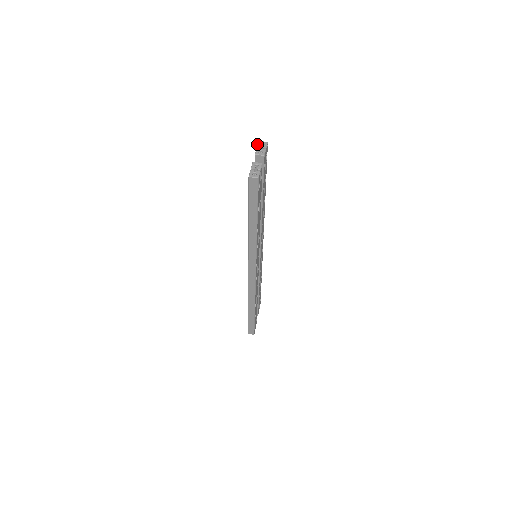
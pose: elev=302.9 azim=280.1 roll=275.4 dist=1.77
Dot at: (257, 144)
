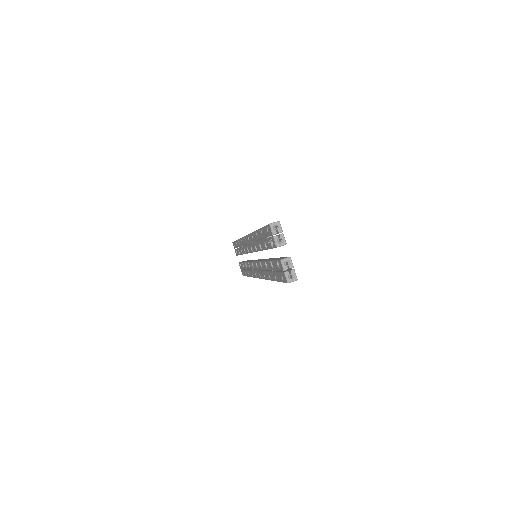
Dot at: (270, 230)
